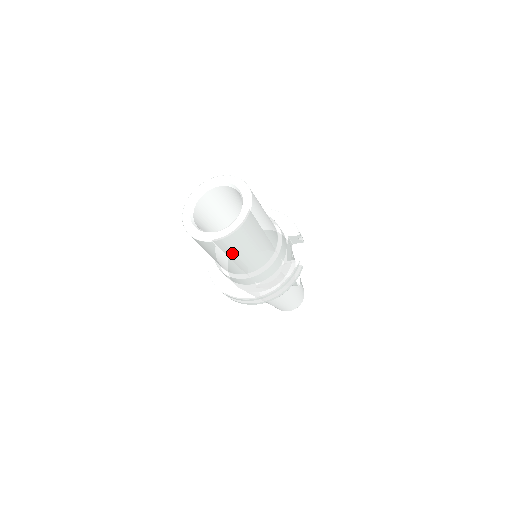
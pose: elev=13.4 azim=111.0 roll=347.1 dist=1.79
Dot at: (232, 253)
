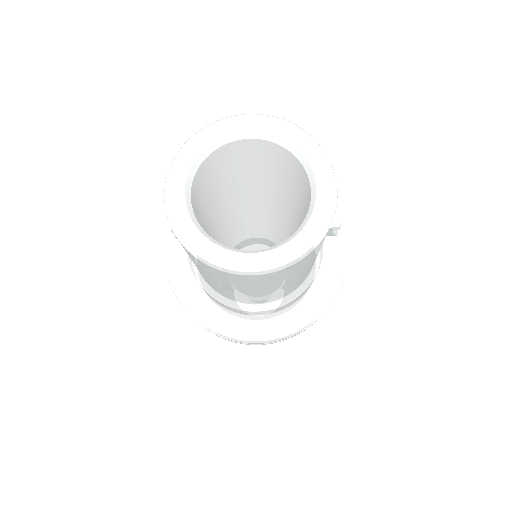
Dot at: (270, 286)
